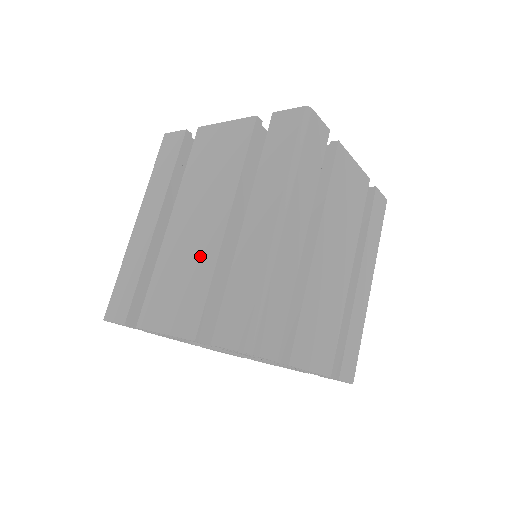
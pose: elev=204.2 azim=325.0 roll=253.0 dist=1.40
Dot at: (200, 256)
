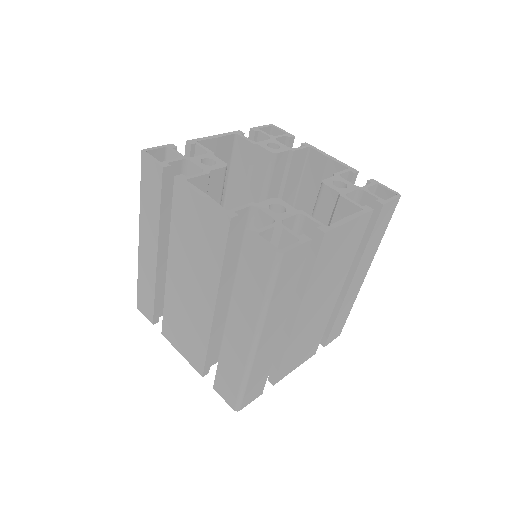
Dot at: (197, 320)
